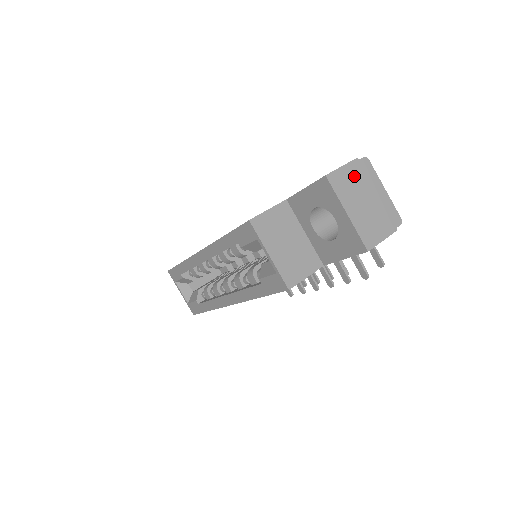
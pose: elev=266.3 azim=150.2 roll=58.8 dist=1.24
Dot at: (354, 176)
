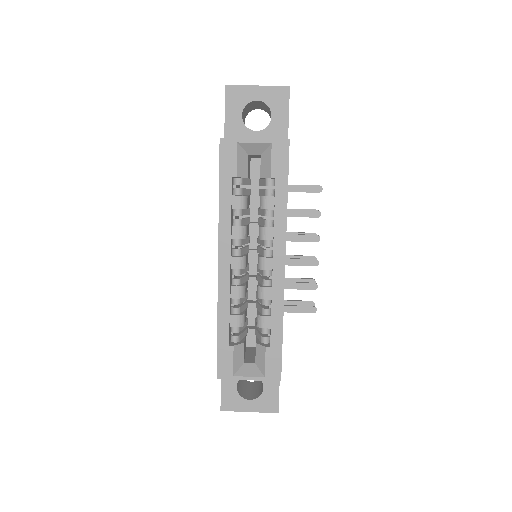
Dot at: occluded
